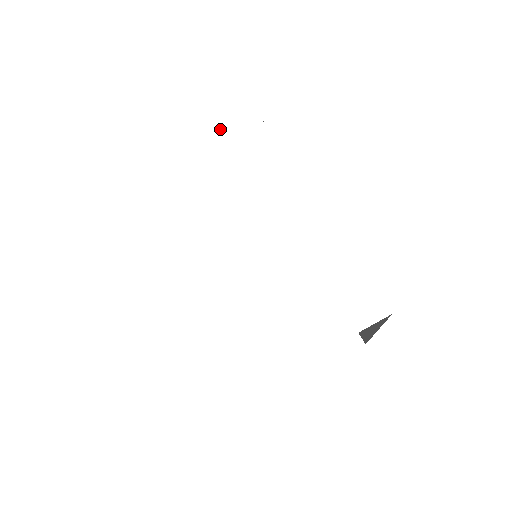
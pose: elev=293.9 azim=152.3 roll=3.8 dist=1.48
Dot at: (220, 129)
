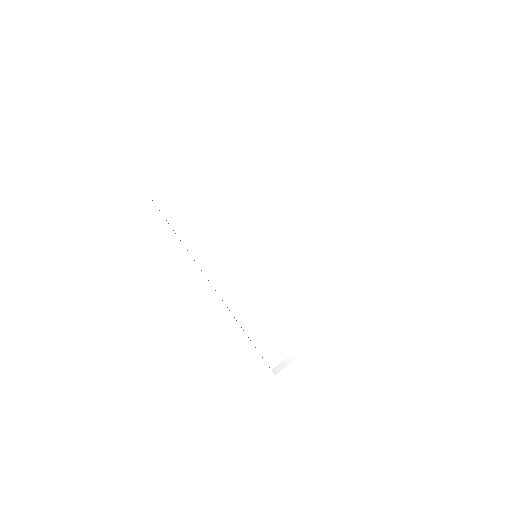
Dot at: (215, 154)
